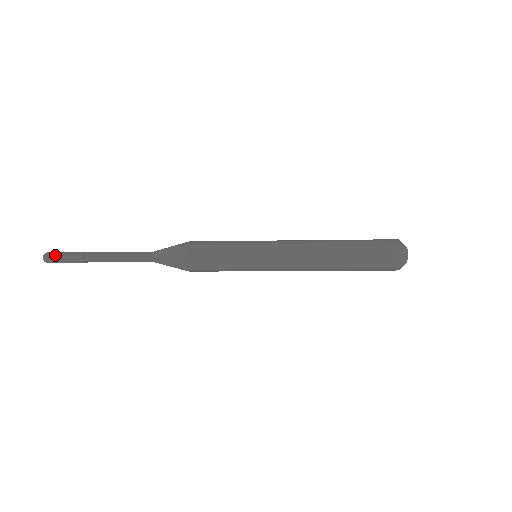
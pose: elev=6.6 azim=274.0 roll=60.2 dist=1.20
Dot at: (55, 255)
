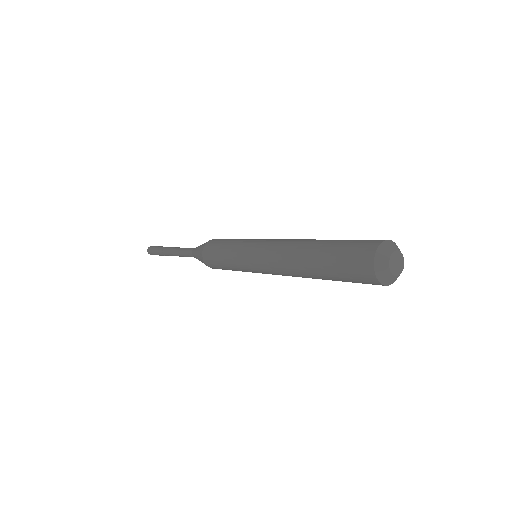
Dot at: (151, 251)
